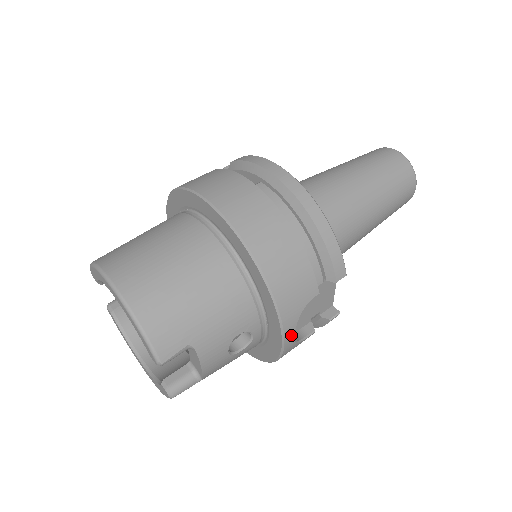
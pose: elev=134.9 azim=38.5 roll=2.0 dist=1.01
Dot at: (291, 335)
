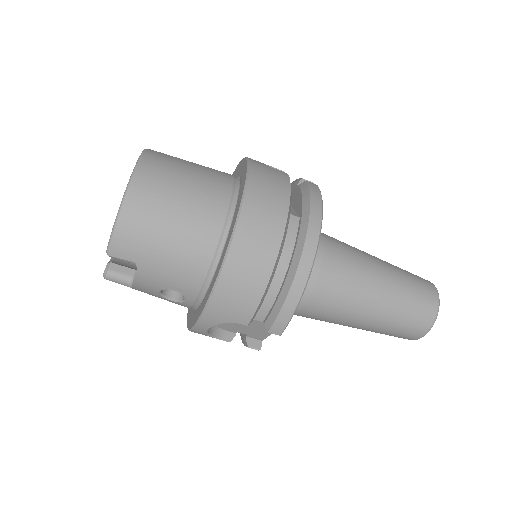
Dot at: (204, 327)
